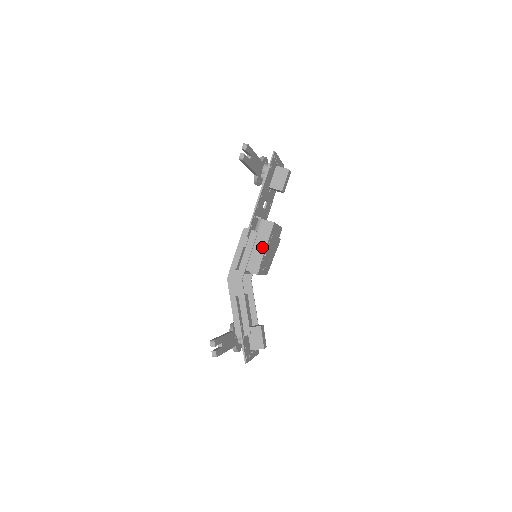
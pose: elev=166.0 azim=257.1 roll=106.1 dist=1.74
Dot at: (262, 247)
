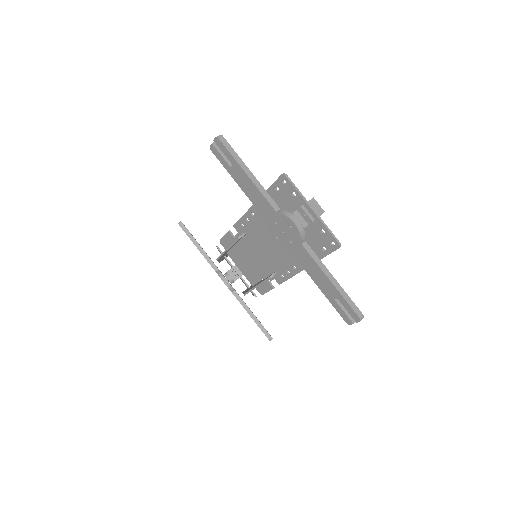
Dot at: occluded
